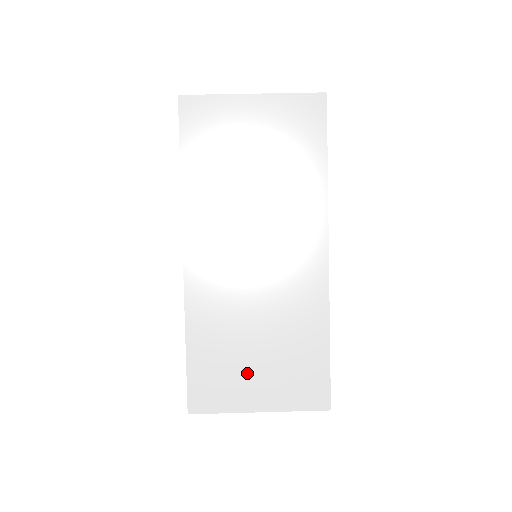
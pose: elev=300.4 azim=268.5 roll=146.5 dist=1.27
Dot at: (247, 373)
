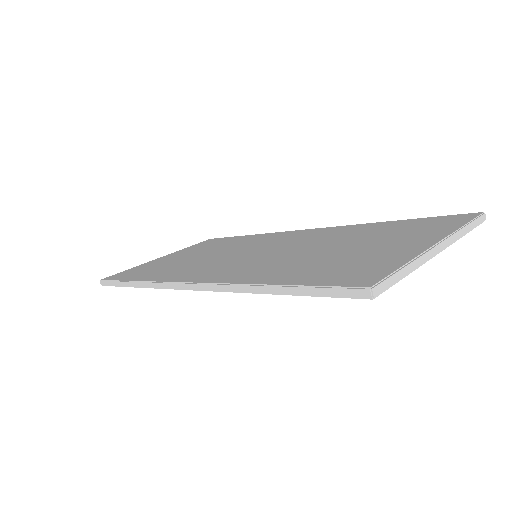
Dot at: (367, 252)
